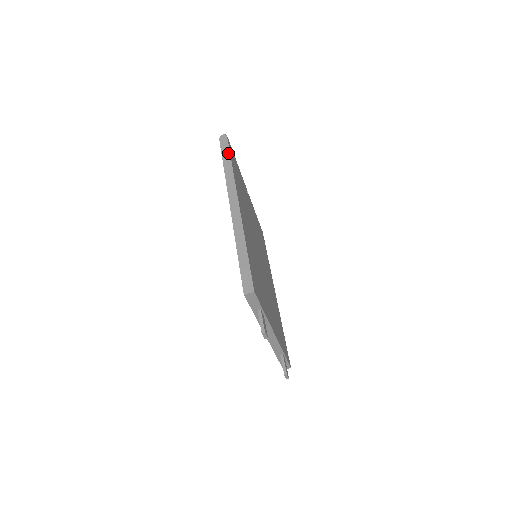
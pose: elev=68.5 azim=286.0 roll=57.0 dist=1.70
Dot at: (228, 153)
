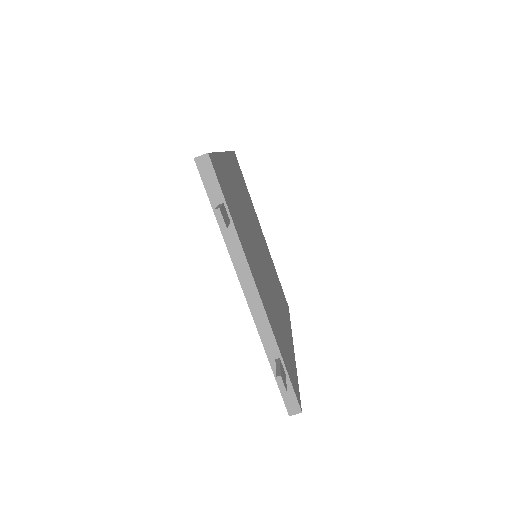
Dot at: occluded
